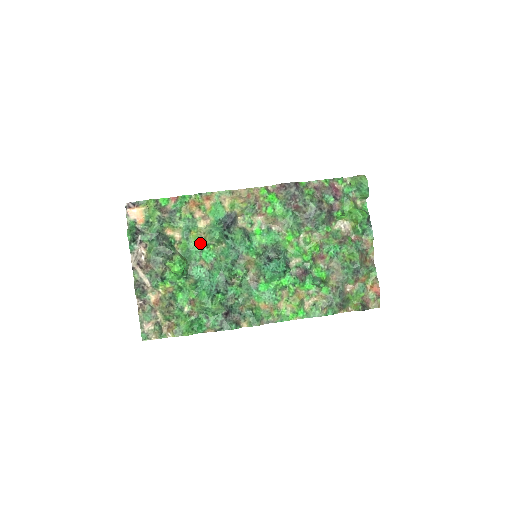
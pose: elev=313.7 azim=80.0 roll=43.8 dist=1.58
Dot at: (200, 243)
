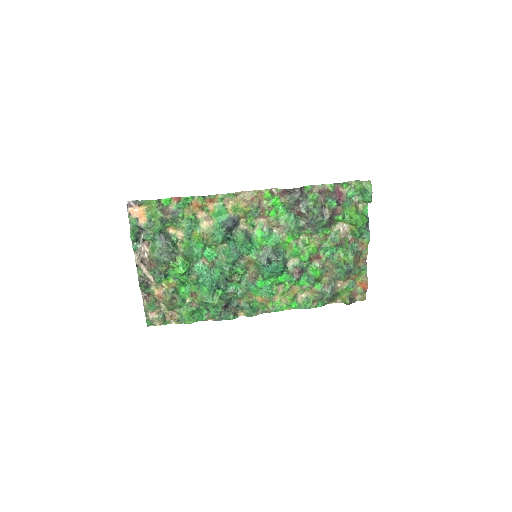
Dot at: (202, 243)
